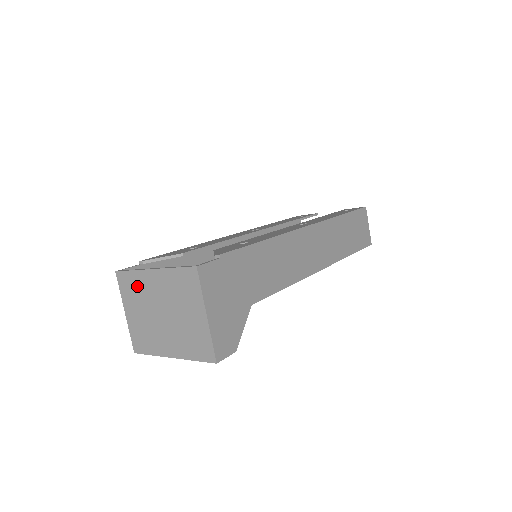
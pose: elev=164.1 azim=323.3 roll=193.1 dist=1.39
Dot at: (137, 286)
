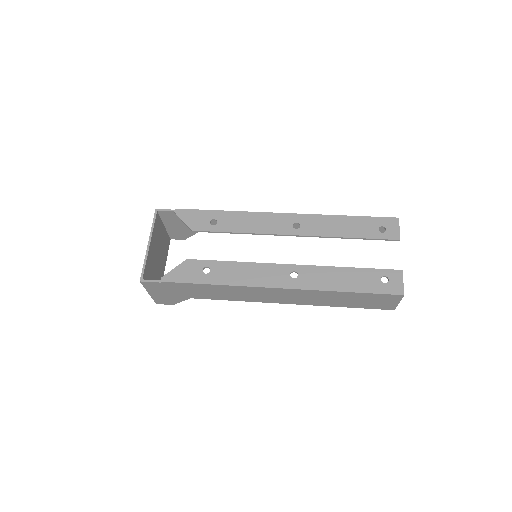
Dot at: occluded
